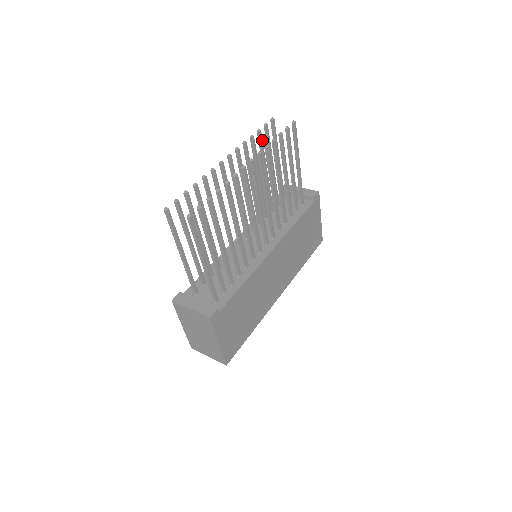
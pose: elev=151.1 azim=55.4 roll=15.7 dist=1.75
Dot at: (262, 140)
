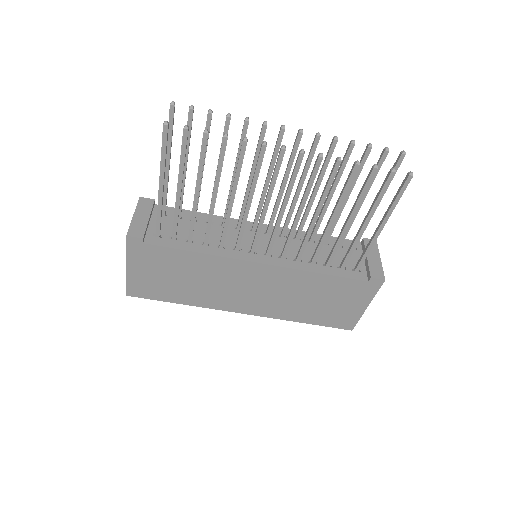
Dot at: occluded
